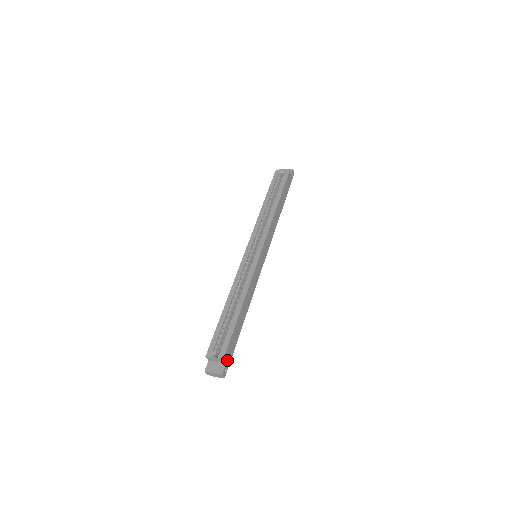
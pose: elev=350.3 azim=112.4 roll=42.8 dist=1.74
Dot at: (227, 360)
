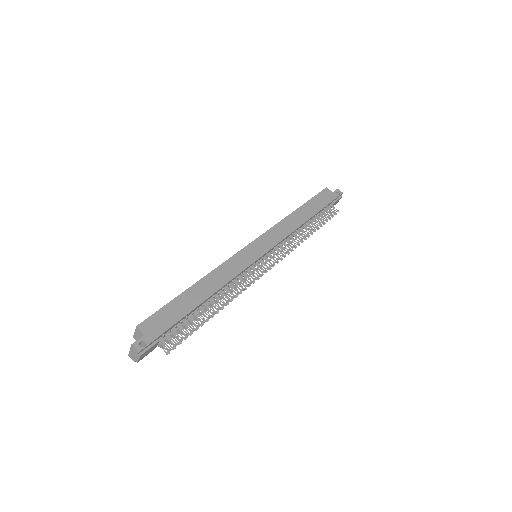
Dot at: (148, 332)
